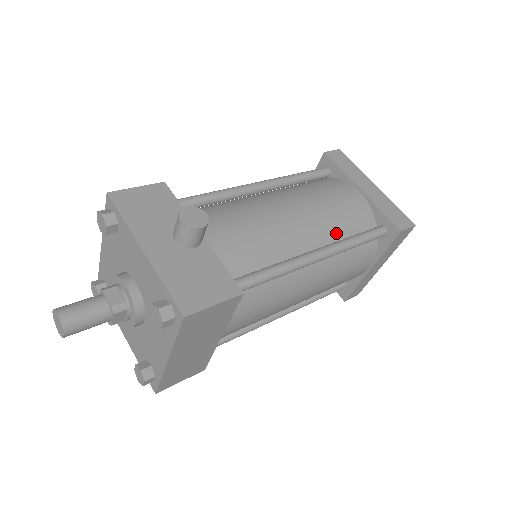
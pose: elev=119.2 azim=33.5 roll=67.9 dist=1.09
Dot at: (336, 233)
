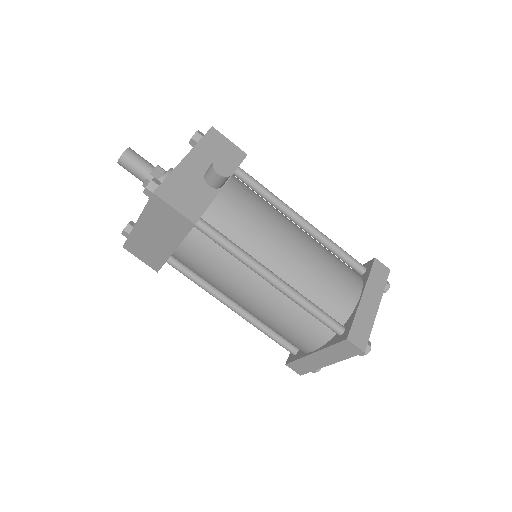
Dot at: (305, 289)
